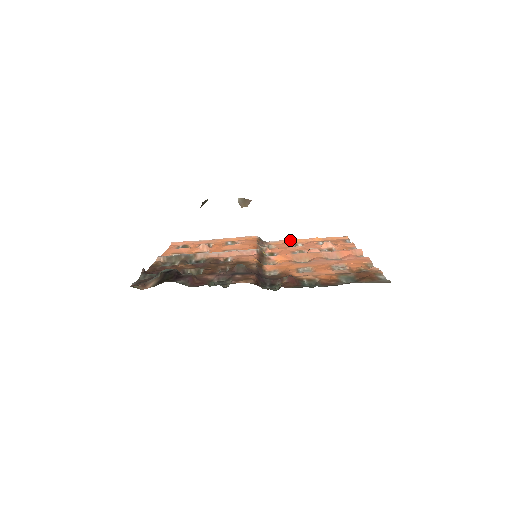
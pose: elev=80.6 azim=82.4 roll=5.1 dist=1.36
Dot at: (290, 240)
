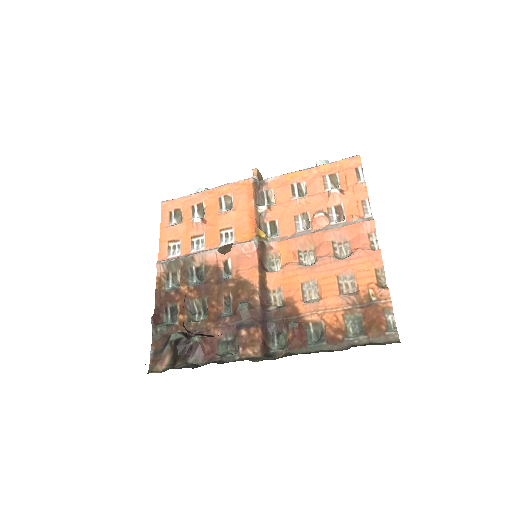
Dot at: (291, 175)
